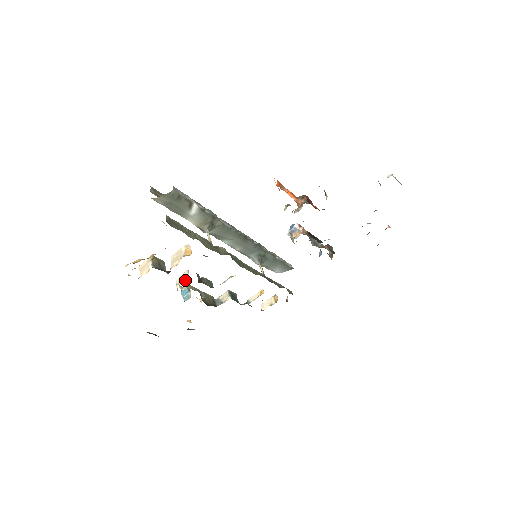
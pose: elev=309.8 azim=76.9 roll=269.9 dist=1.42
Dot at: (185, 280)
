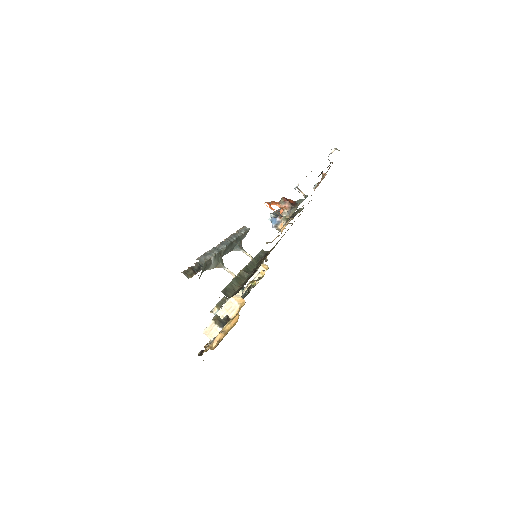
Dot at: occluded
